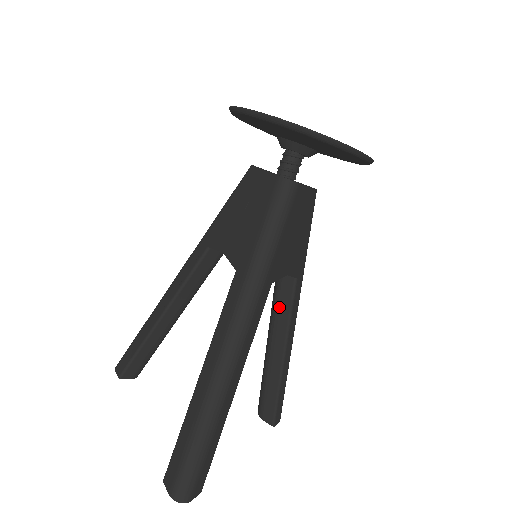
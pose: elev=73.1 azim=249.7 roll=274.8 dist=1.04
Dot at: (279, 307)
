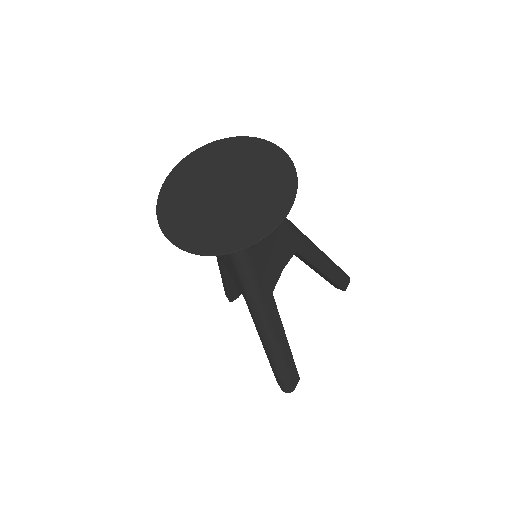
Dot at: occluded
